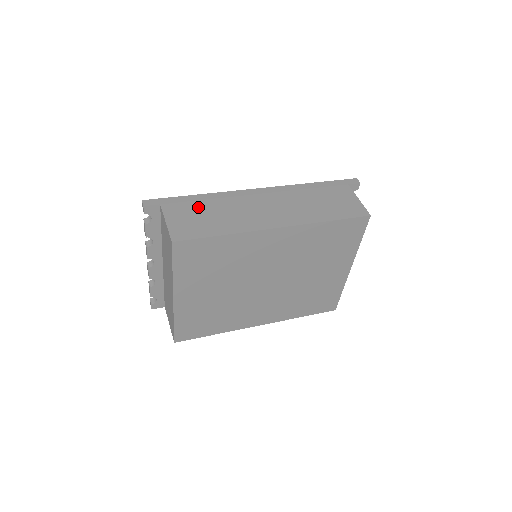
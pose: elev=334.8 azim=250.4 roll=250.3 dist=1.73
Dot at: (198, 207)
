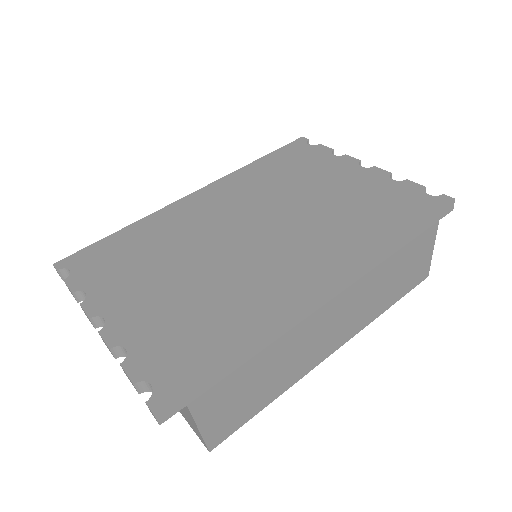
Dot at: (245, 377)
